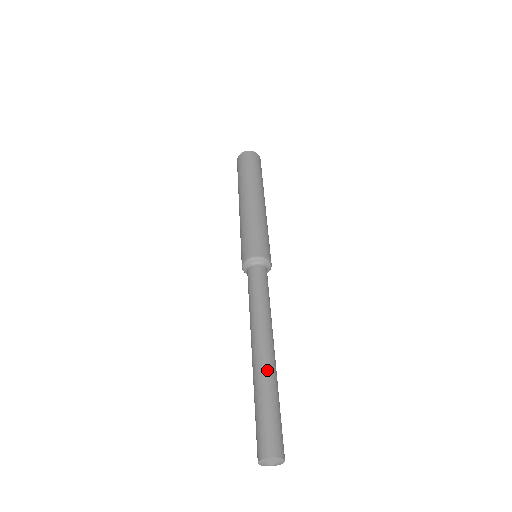
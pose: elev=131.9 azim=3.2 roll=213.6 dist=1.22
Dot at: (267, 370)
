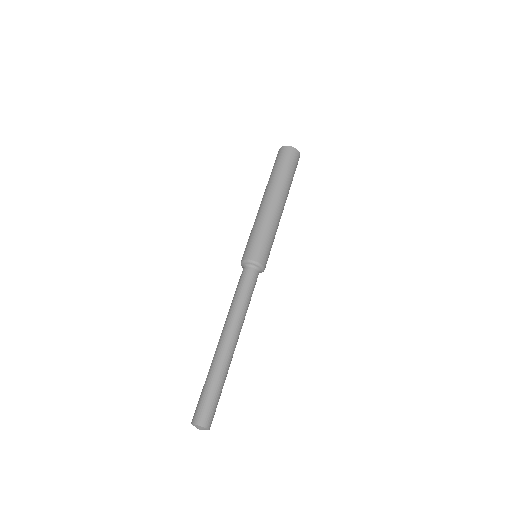
Dot at: (217, 359)
